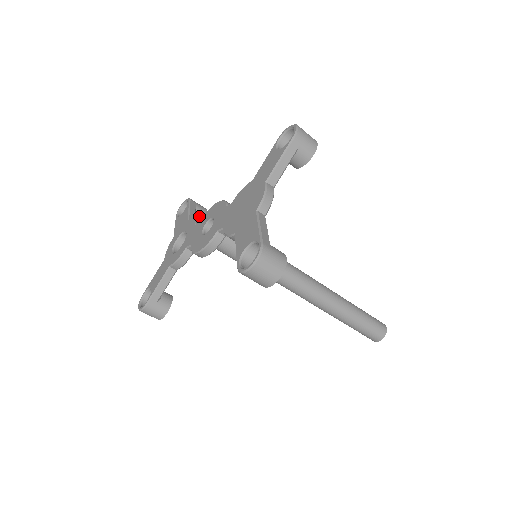
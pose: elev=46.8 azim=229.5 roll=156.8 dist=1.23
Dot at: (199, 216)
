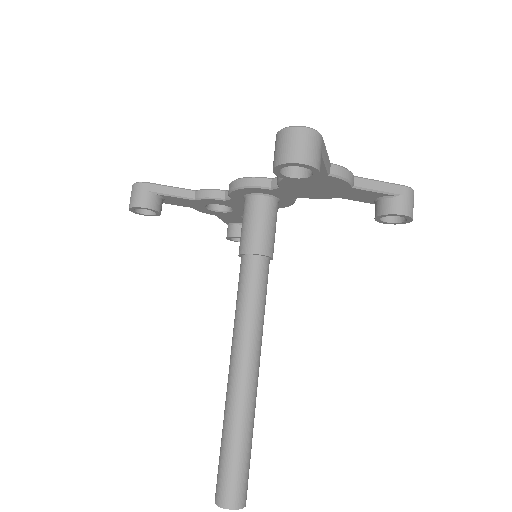
Dot at: occluded
